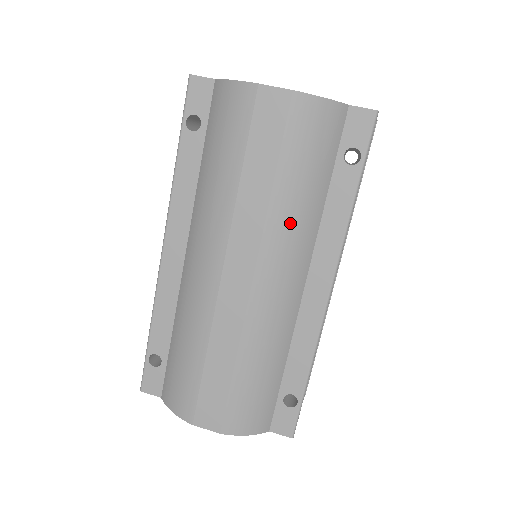
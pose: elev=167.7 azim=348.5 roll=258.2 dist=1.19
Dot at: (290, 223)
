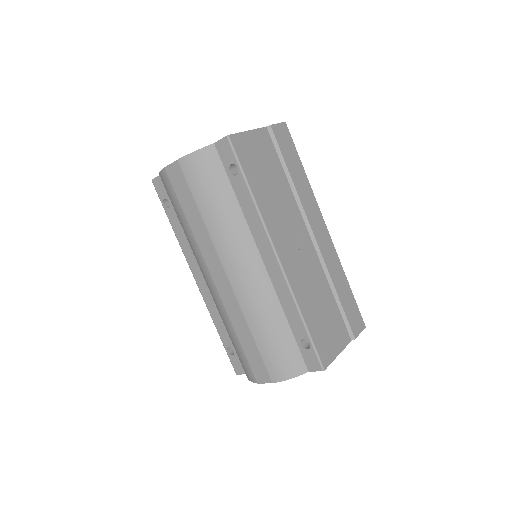
Dot at: (224, 231)
